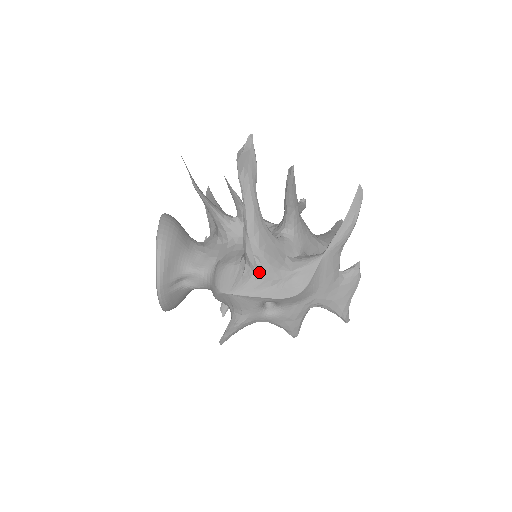
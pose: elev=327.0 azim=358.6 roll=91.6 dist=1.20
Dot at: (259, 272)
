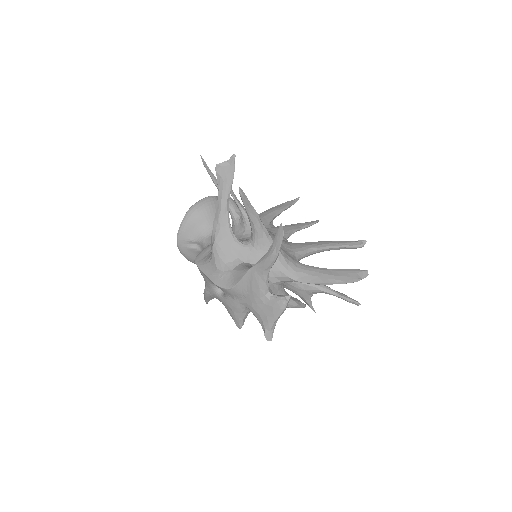
Dot at: (212, 258)
